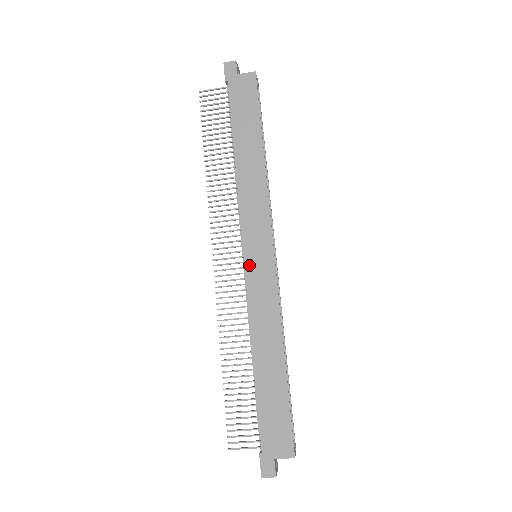
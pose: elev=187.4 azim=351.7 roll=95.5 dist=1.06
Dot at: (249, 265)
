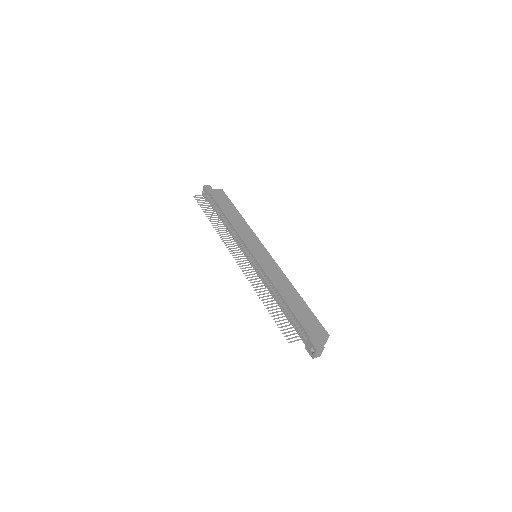
Dot at: (256, 256)
